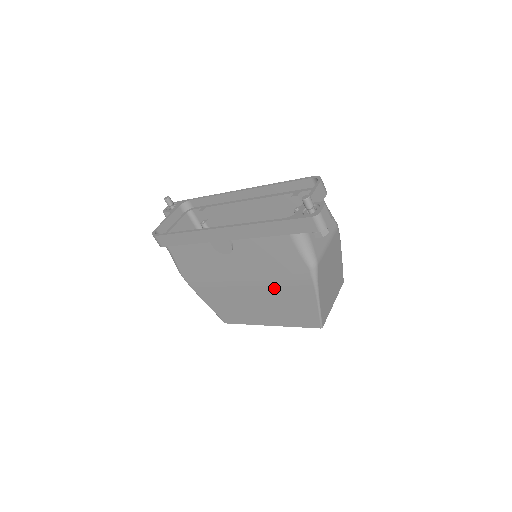
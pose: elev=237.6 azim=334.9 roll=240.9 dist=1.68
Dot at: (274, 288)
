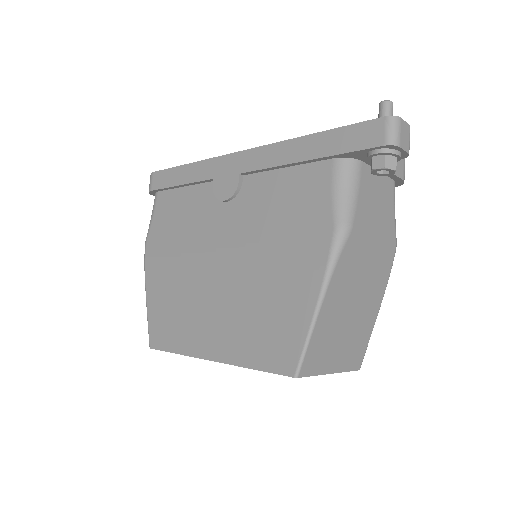
Dot at: (259, 271)
